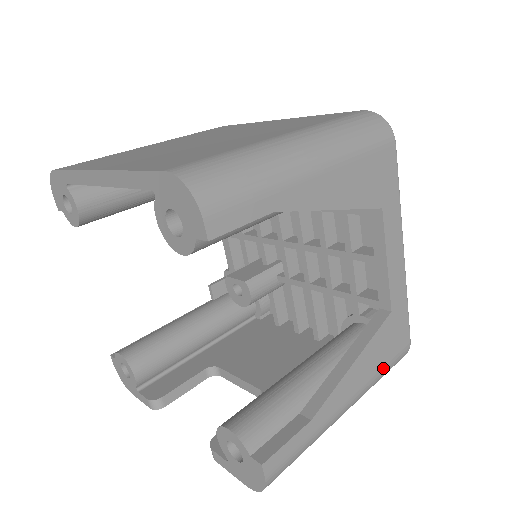
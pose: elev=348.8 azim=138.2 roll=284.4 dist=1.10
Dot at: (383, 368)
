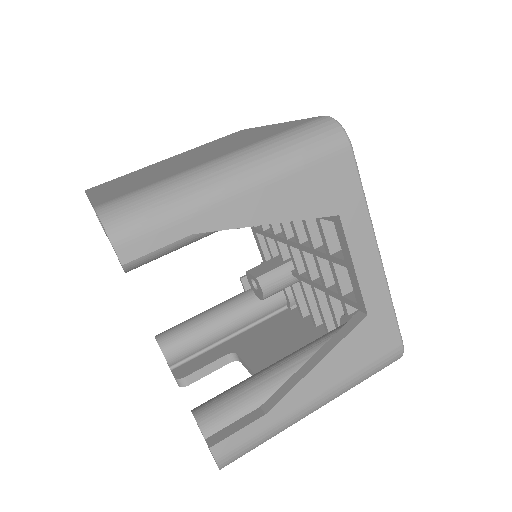
Dot at: (362, 370)
